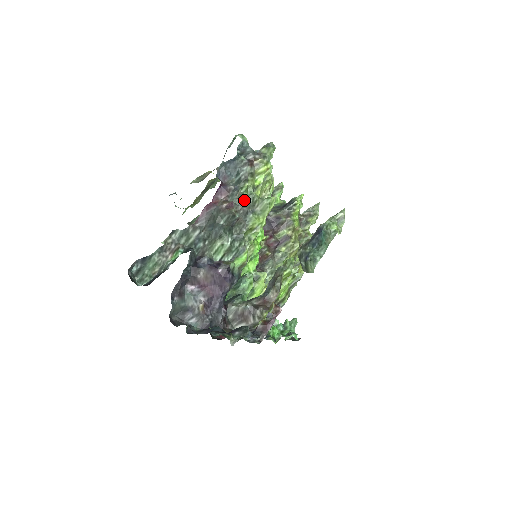
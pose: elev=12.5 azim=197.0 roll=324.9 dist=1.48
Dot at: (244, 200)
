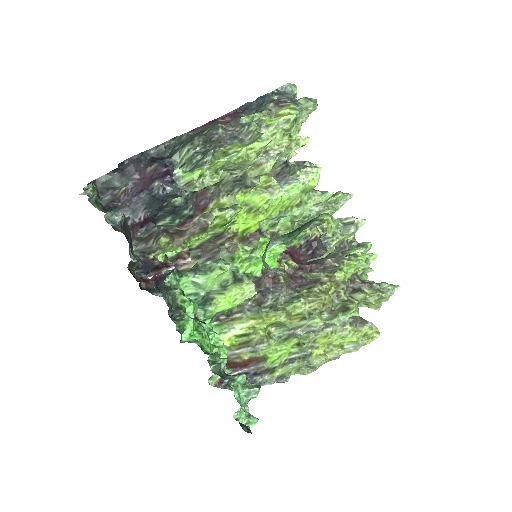
Dot at: (240, 123)
